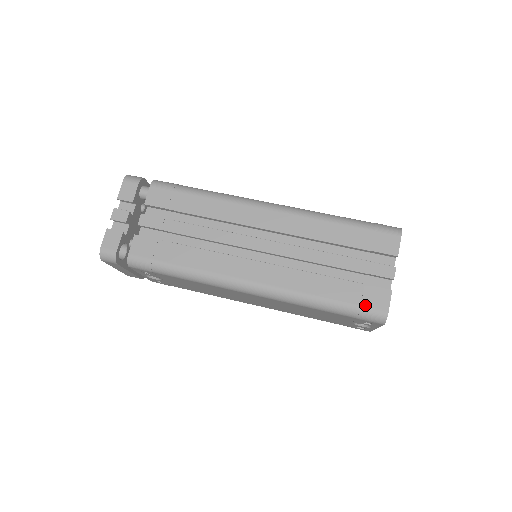
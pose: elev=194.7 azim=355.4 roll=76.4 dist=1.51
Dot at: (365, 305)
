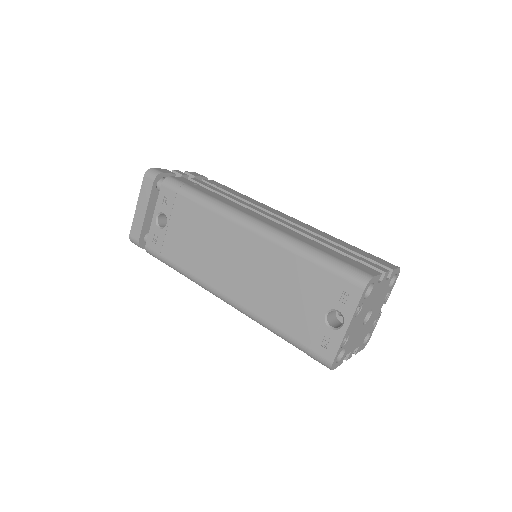
Dot at: (352, 265)
